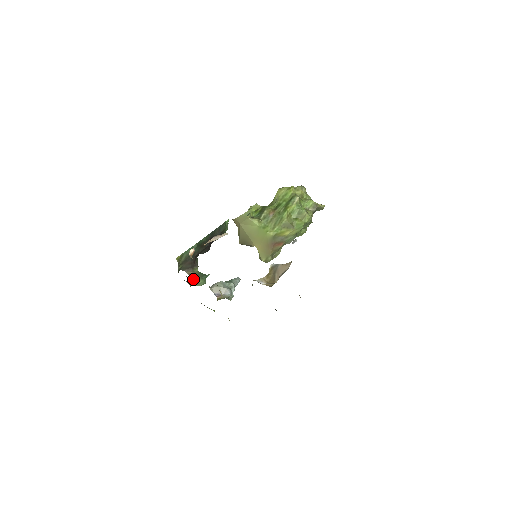
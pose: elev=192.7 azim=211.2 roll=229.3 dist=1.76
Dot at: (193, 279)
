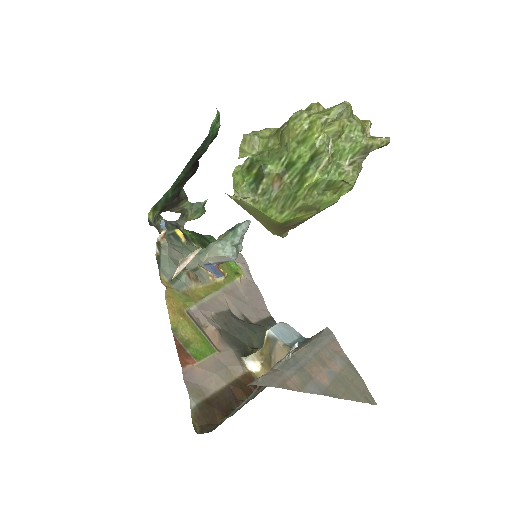
Dot at: (184, 216)
